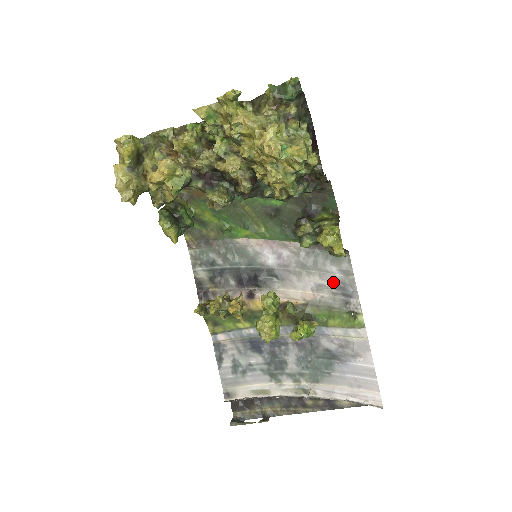
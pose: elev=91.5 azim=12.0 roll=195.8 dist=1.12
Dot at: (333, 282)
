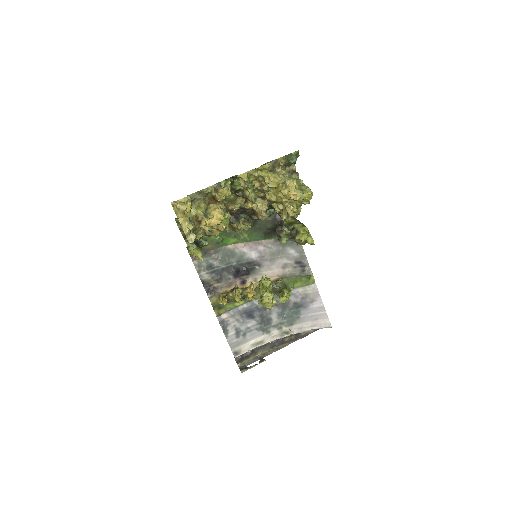
Dot at: (293, 260)
